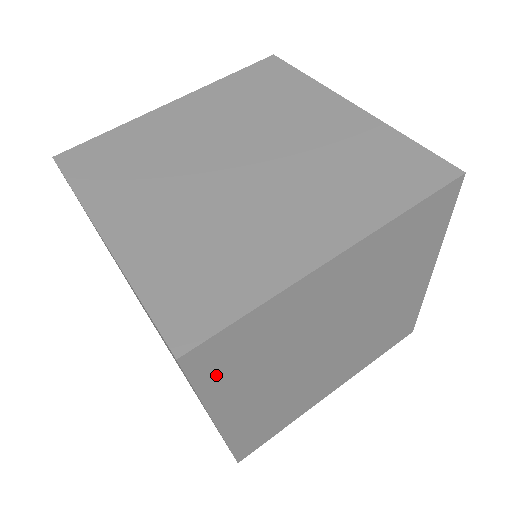
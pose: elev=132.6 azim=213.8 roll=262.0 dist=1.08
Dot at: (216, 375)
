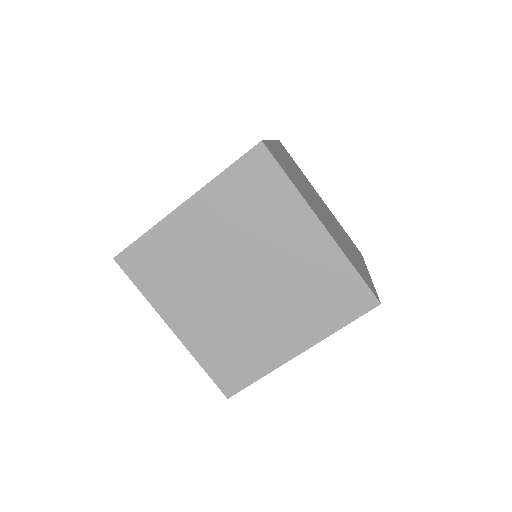
Dot at: occluded
